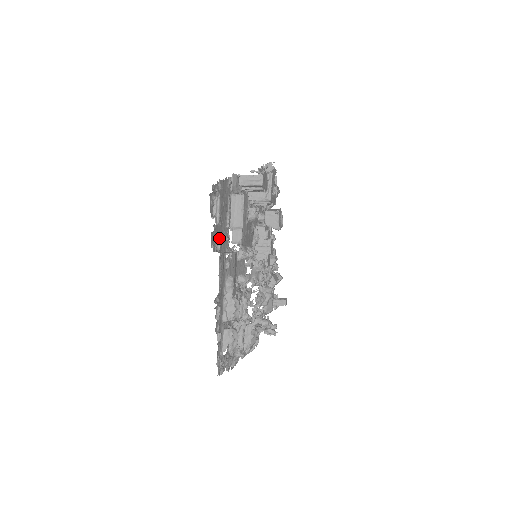
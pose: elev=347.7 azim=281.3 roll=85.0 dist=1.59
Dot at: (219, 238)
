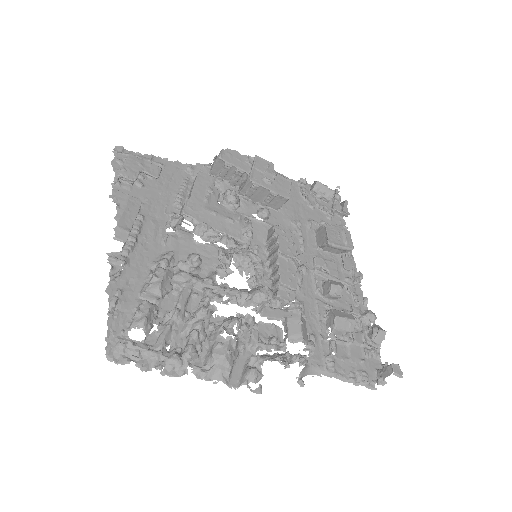
Dot at: (145, 203)
